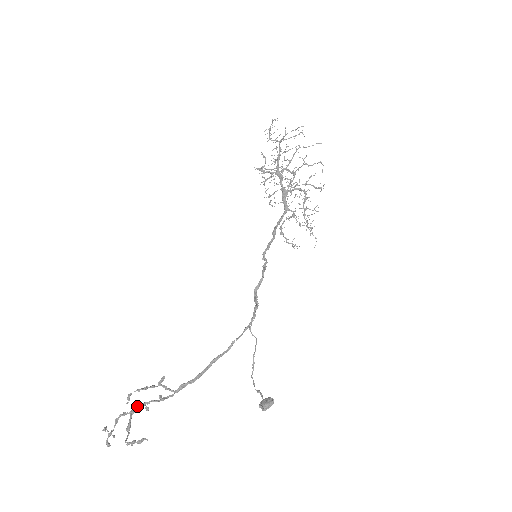
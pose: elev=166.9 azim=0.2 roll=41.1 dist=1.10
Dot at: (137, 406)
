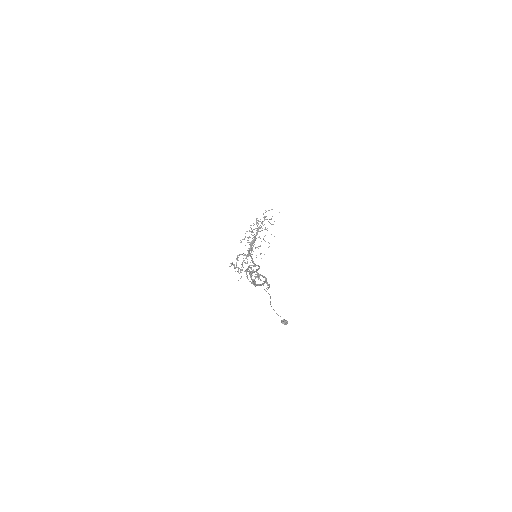
Dot at: (253, 270)
